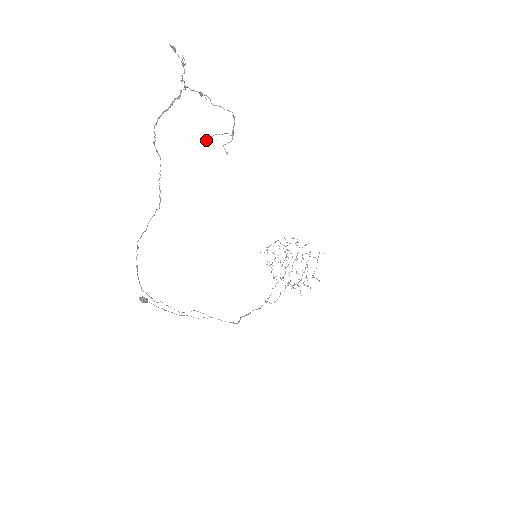
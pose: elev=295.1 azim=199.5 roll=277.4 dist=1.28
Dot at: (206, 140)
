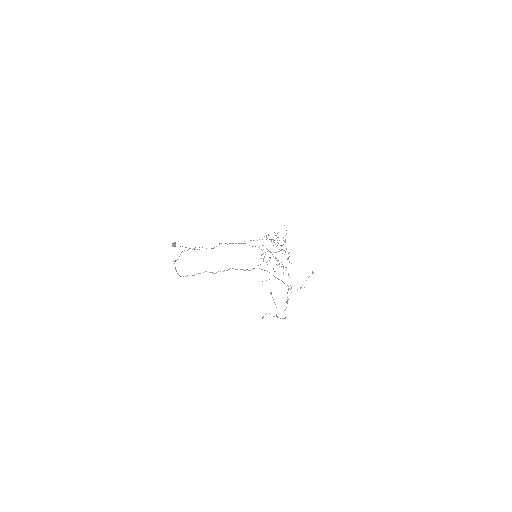
Dot at: (270, 293)
